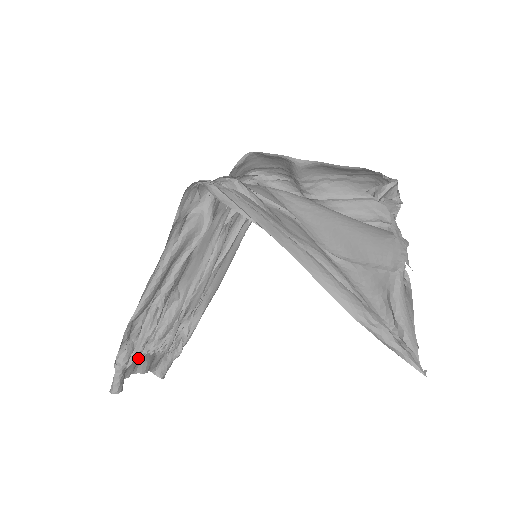
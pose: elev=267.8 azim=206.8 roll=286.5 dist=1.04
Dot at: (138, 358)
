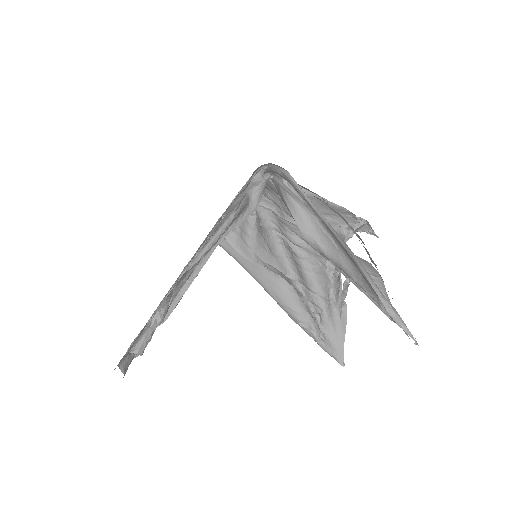
Dot at: occluded
